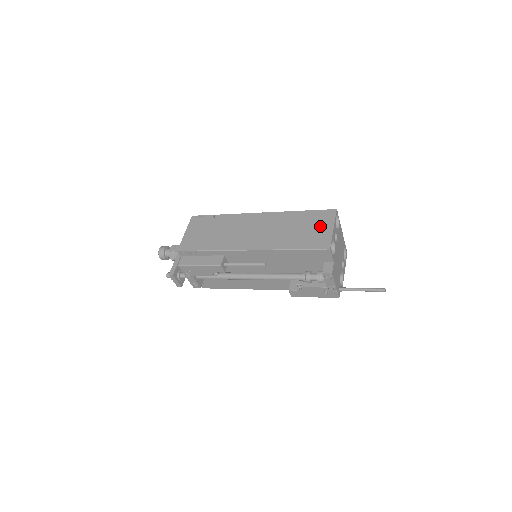
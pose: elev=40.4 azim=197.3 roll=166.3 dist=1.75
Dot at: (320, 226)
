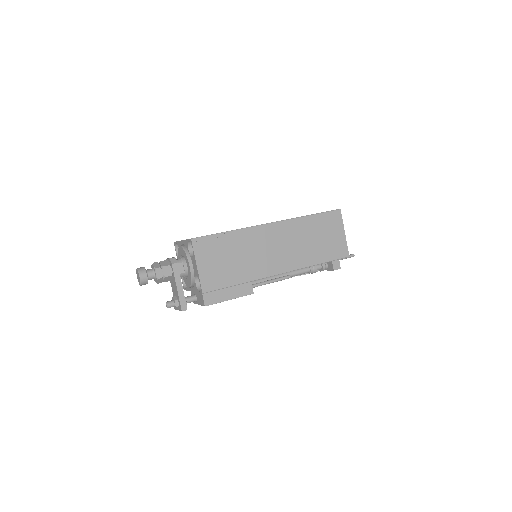
Dot at: (334, 232)
